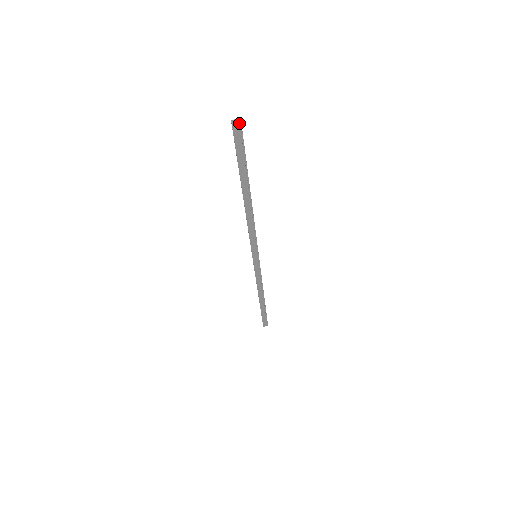
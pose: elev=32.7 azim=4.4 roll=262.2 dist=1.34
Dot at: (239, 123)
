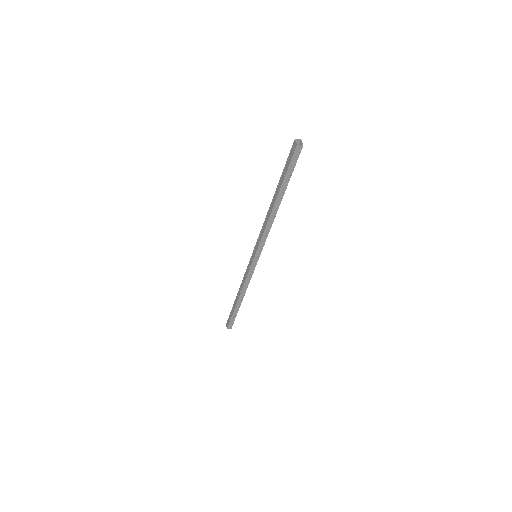
Dot at: (299, 142)
